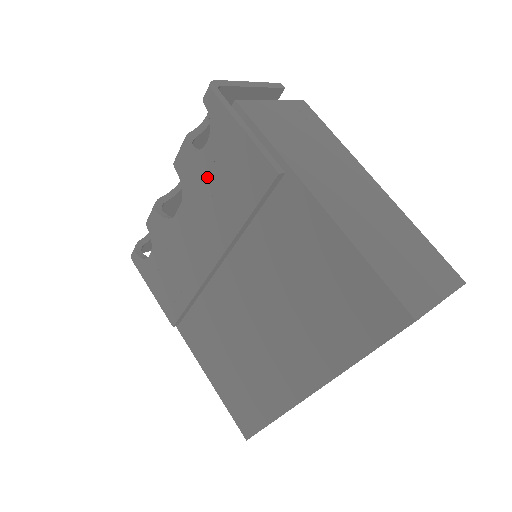
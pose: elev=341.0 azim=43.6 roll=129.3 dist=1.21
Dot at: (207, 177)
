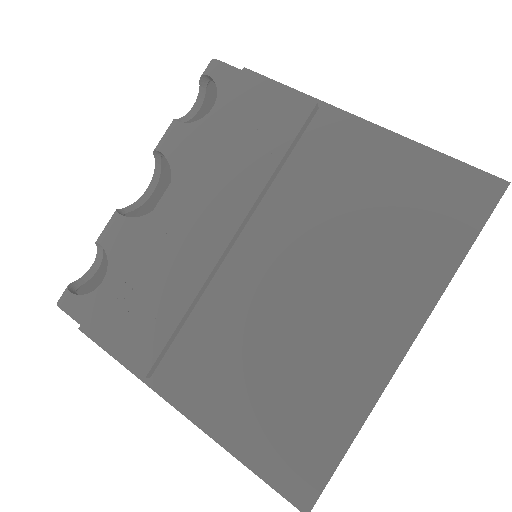
Dot at: (214, 142)
